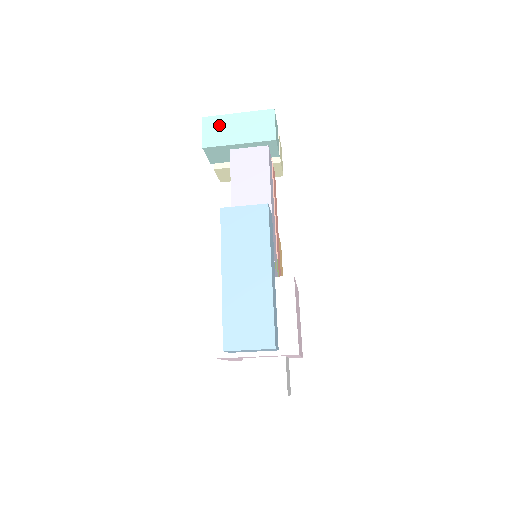
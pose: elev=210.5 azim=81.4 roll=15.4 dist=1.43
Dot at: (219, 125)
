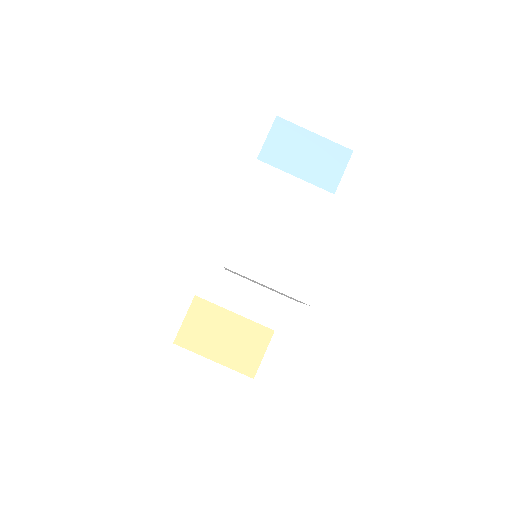
Dot at: occluded
